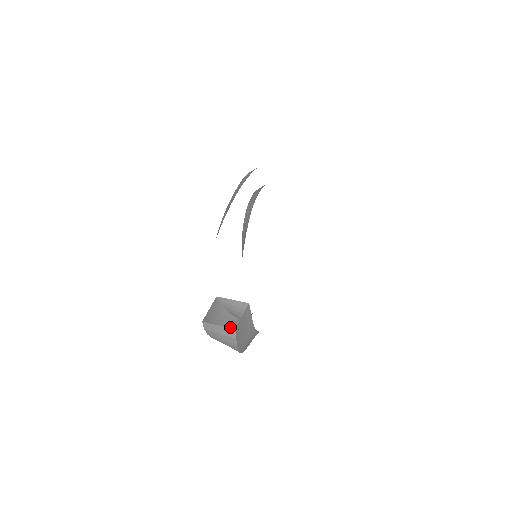
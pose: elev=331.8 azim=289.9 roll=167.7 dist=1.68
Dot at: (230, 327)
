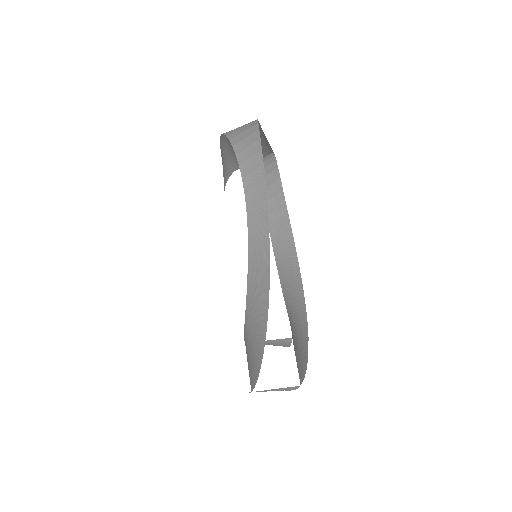
Dot at: occluded
